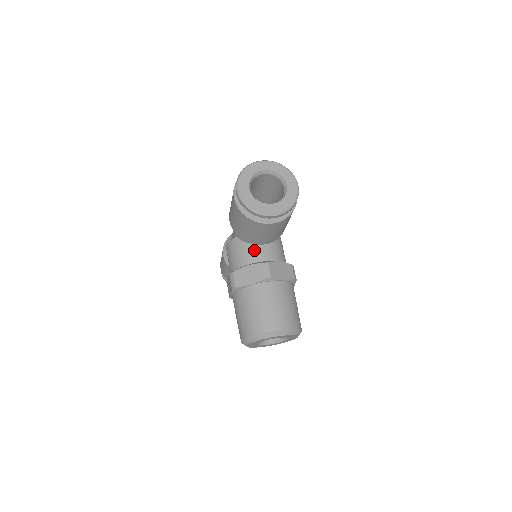
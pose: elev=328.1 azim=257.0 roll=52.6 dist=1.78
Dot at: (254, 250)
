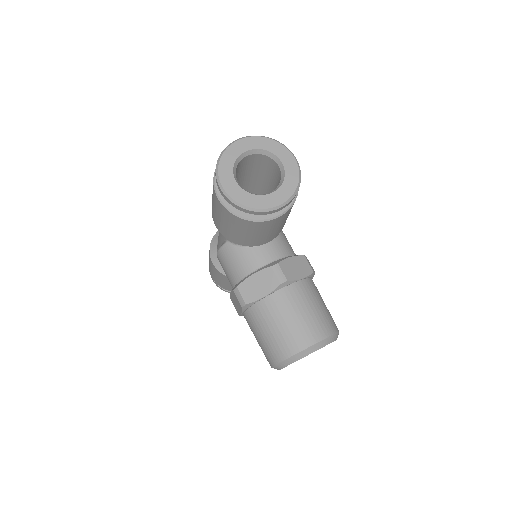
Dot at: (255, 252)
